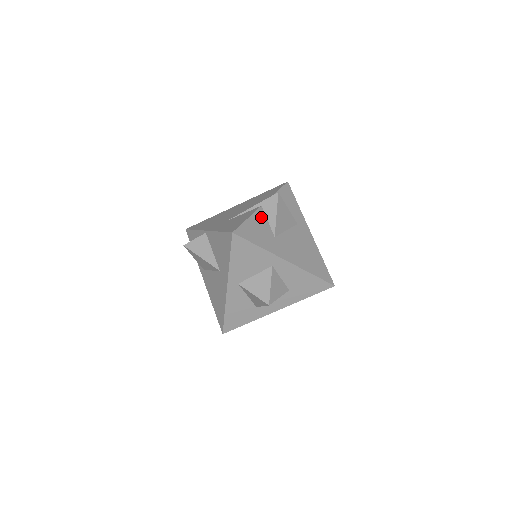
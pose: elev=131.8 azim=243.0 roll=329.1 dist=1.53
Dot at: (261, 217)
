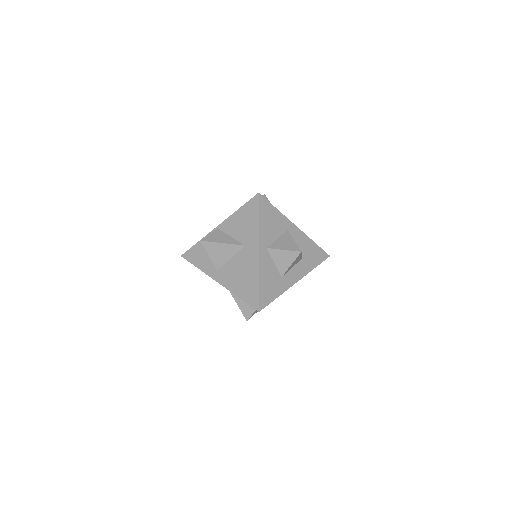
Dot at: occluded
